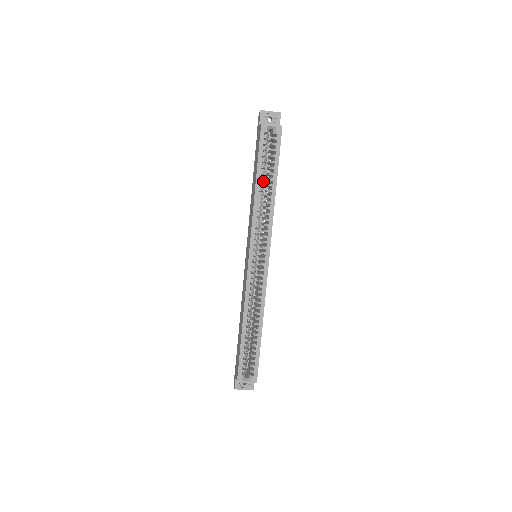
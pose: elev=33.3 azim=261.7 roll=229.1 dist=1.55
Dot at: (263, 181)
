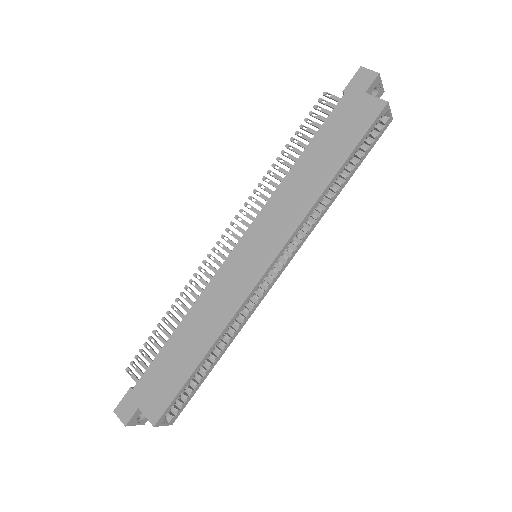
Dot at: occluded
